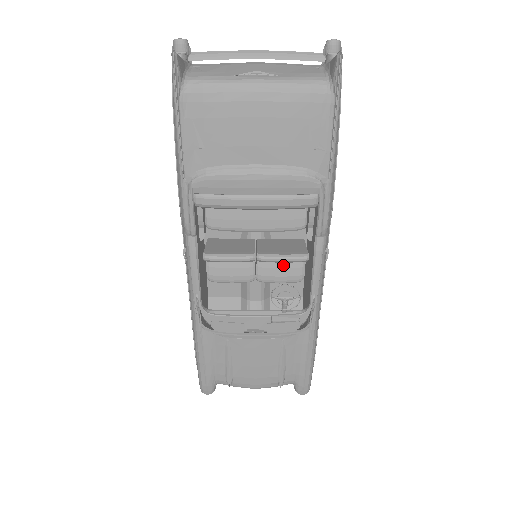
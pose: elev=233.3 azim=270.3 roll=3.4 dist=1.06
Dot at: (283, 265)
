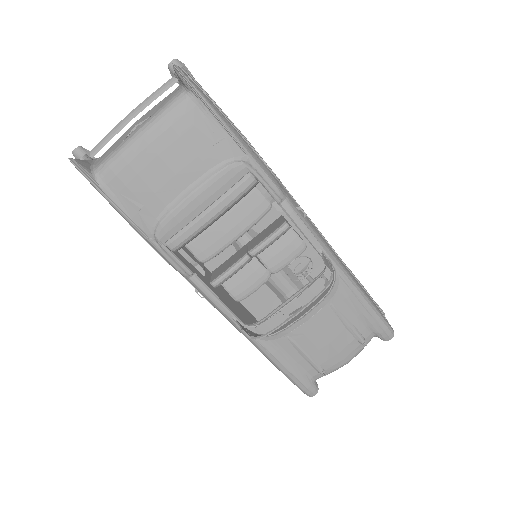
Dot at: (281, 247)
